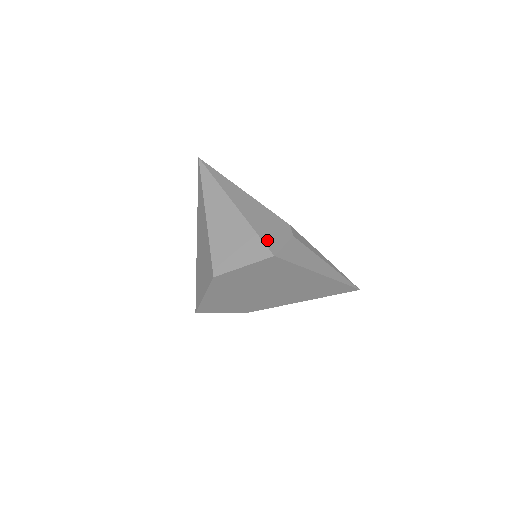
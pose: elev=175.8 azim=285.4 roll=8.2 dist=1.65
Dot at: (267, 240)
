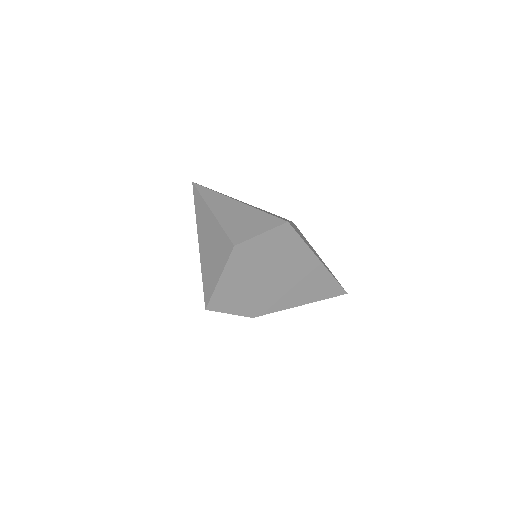
Dot at: (276, 216)
